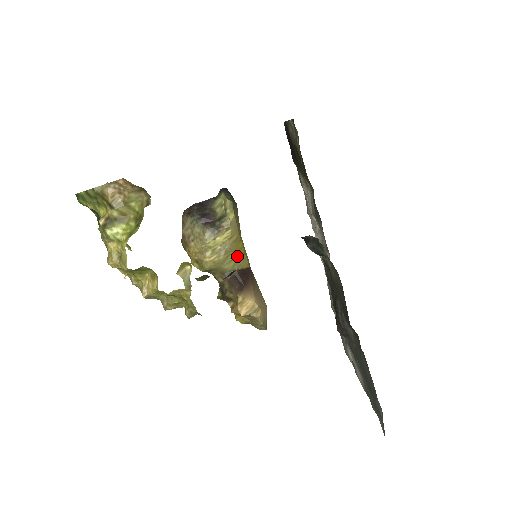
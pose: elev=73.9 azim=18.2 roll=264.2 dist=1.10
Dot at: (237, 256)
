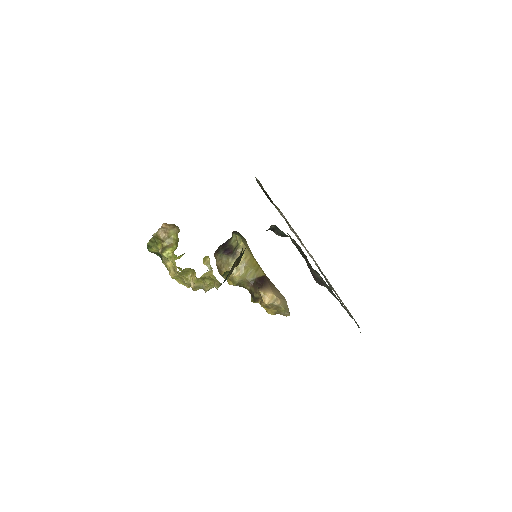
Dot at: (254, 269)
